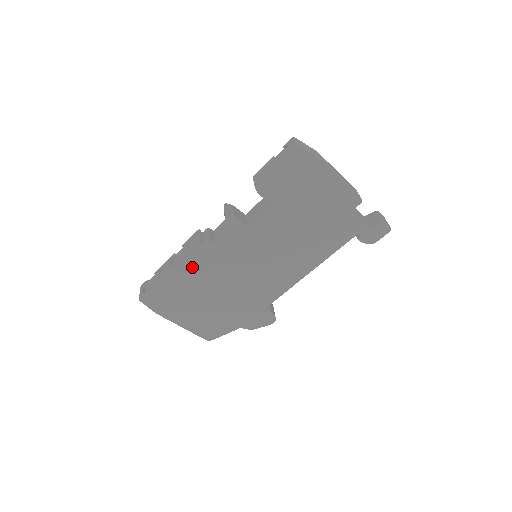
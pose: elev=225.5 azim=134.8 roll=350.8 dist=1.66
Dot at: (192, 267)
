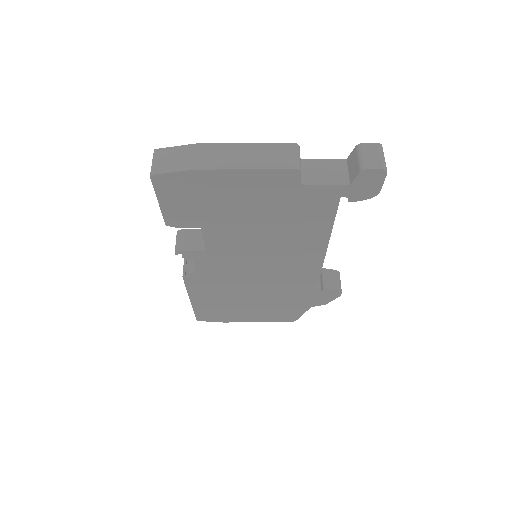
Dot at: (204, 292)
